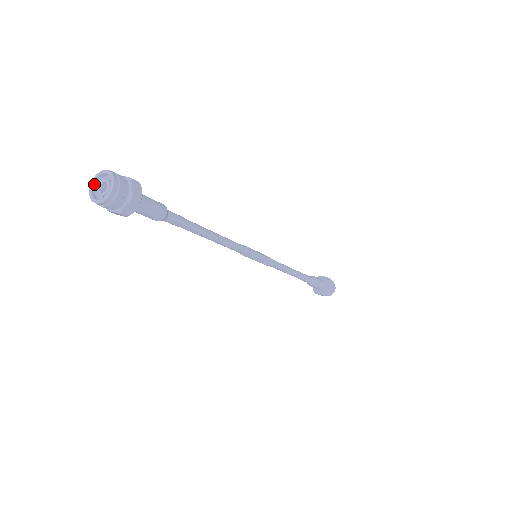
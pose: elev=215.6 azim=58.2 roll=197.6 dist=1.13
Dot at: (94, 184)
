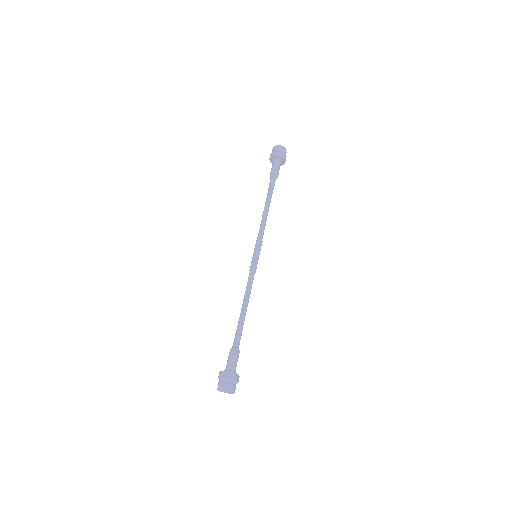
Dot at: (219, 389)
